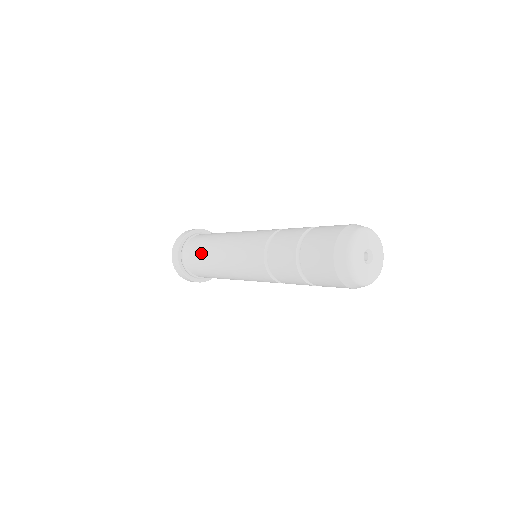
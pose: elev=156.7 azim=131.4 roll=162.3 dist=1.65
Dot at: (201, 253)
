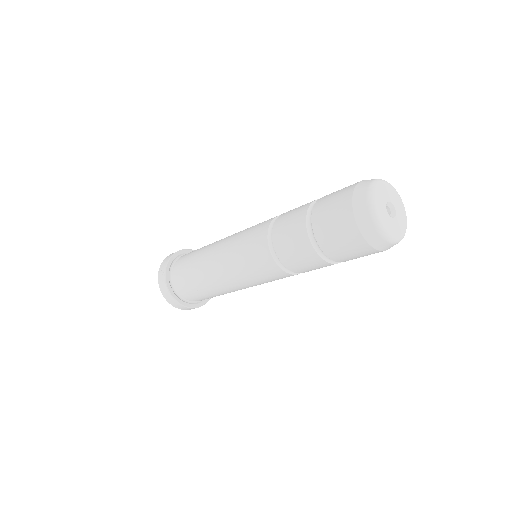
Dot at: (195, 254)
